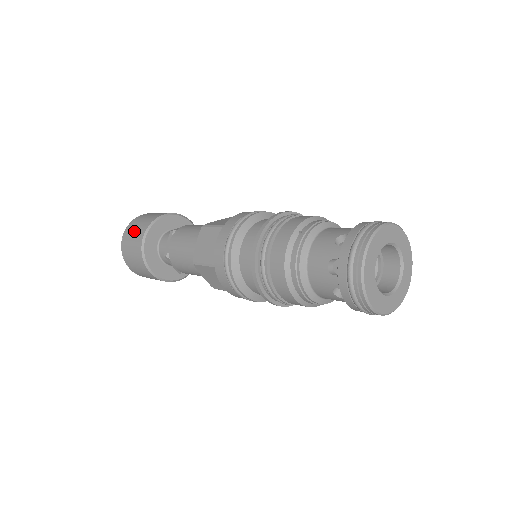
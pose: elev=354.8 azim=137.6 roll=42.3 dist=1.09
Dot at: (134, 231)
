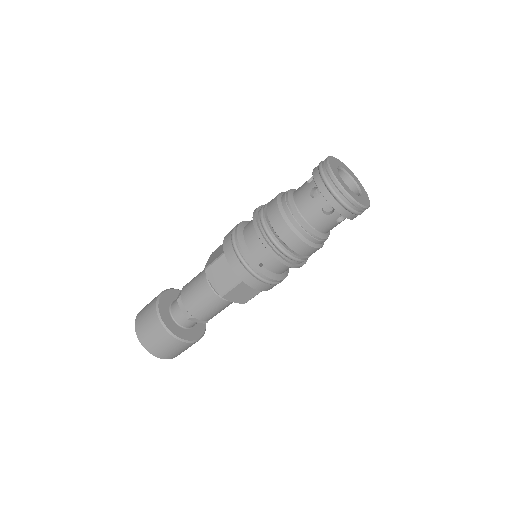
Dot at: occluded
